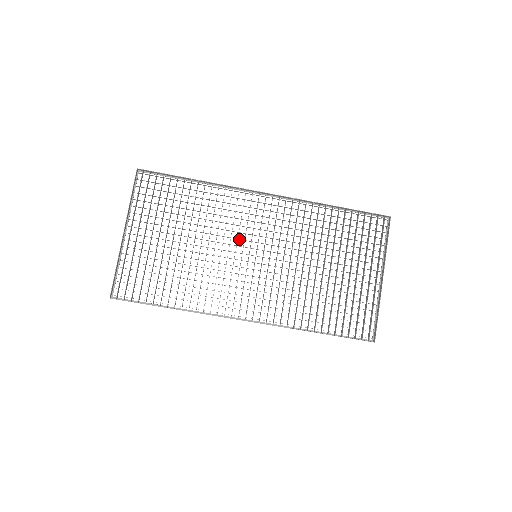
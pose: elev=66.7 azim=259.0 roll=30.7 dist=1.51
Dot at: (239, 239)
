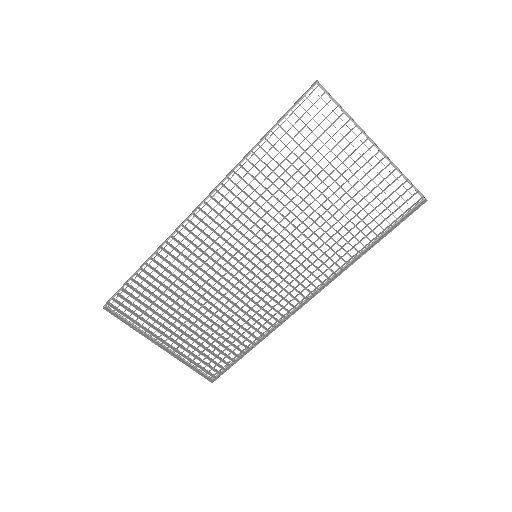
Dot at: (228, 261)
